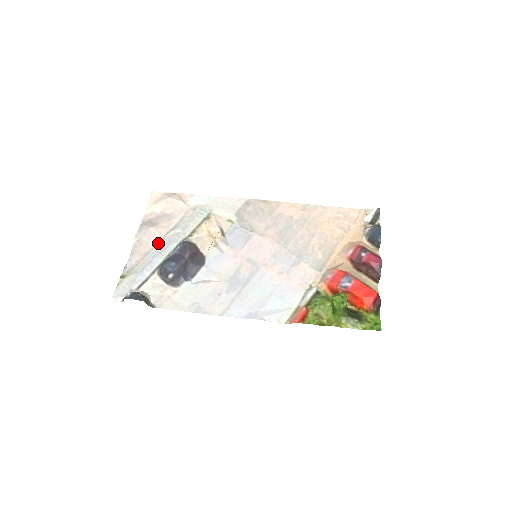
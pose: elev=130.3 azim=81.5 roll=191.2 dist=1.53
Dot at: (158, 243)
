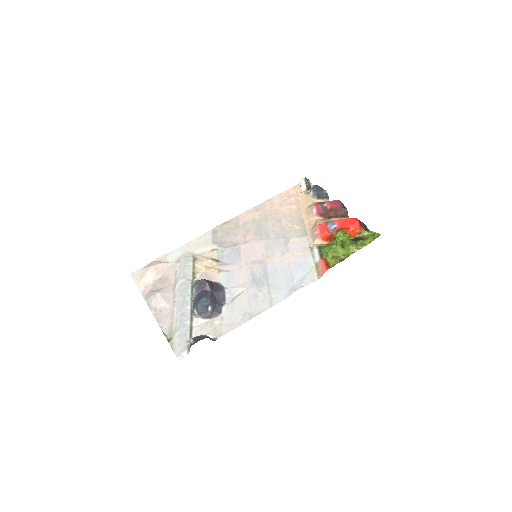
Dot at: (174, 300)
